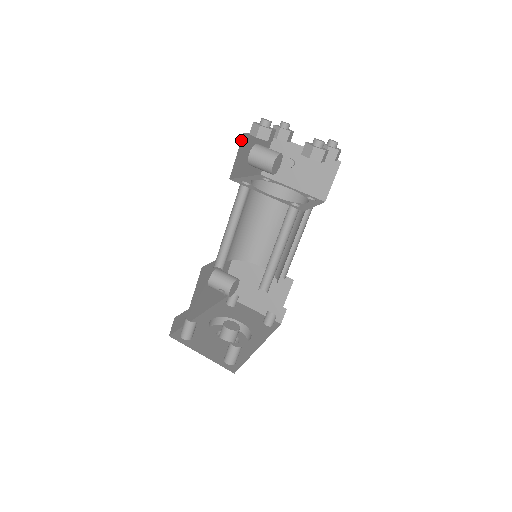
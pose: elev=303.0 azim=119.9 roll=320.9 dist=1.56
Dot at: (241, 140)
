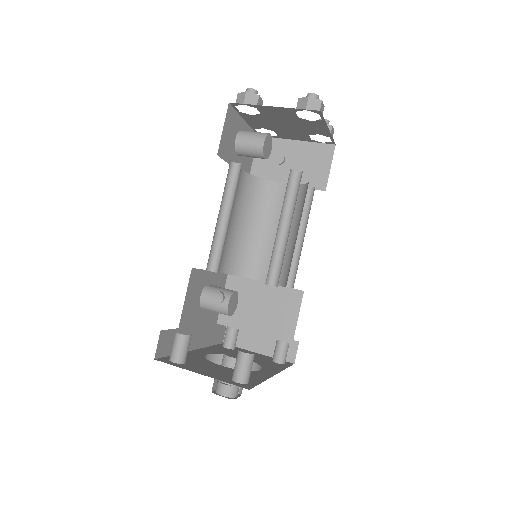
Dot at: (227, 111)
